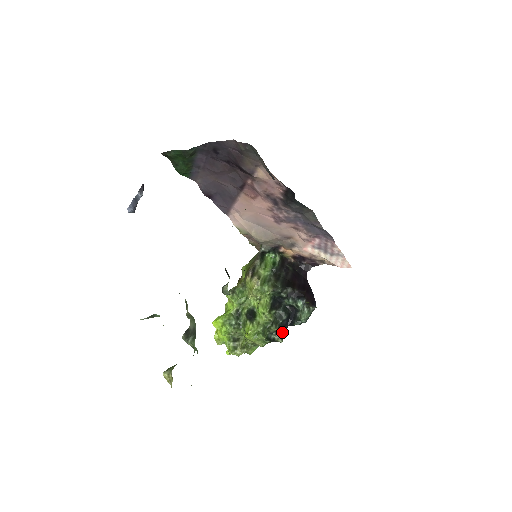
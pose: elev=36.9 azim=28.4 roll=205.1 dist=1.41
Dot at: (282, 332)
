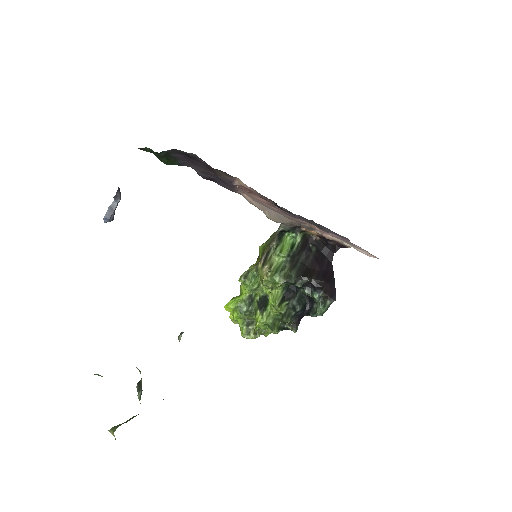
Dot at: (296, 322)
